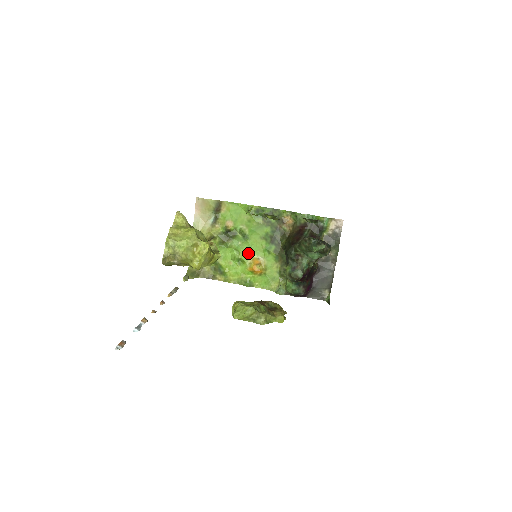
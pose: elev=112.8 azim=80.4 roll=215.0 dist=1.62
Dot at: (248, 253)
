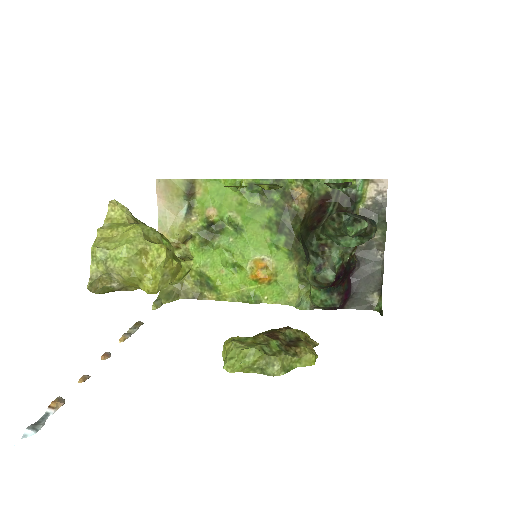
Dot at: (246, 253)
